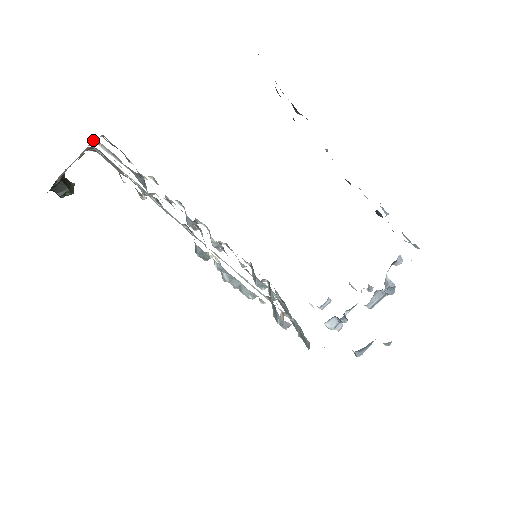
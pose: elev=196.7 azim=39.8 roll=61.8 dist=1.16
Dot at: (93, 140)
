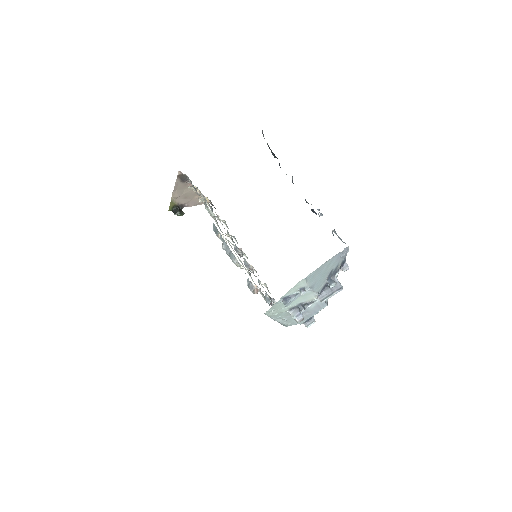
Dot at: occluded
